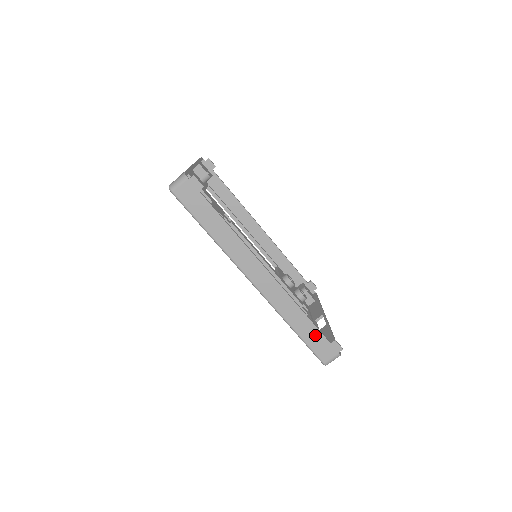
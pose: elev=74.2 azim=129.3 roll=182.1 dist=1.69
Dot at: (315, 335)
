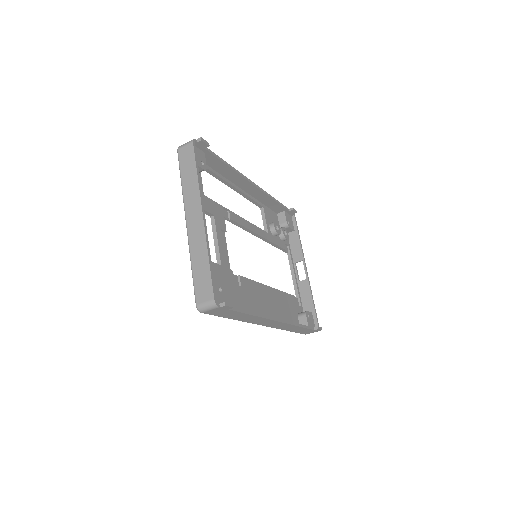
Dot at: (304, 330)
